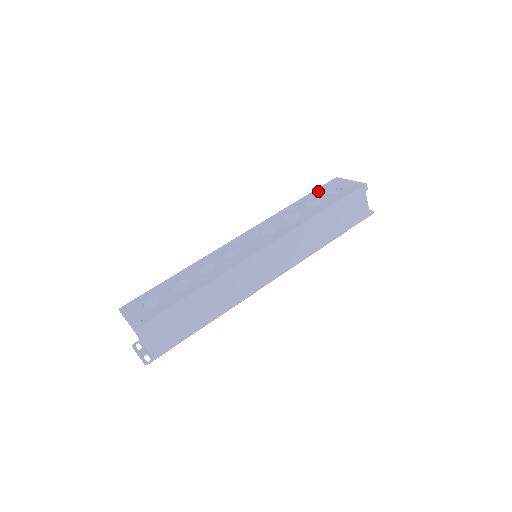
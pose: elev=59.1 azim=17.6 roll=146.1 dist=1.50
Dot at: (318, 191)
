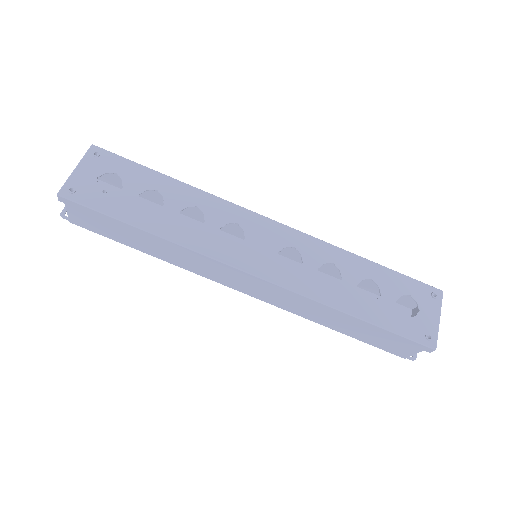
Dot at: (401, 281)
